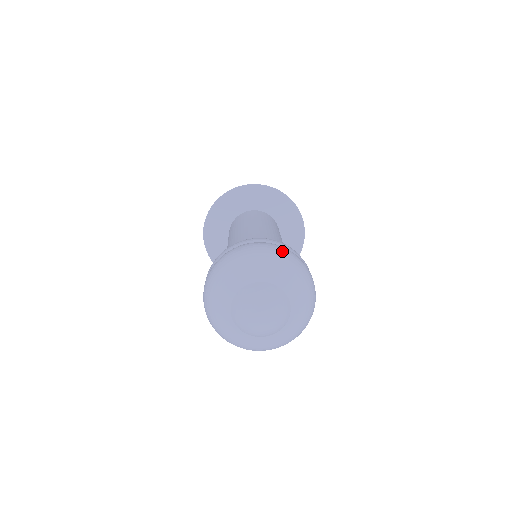
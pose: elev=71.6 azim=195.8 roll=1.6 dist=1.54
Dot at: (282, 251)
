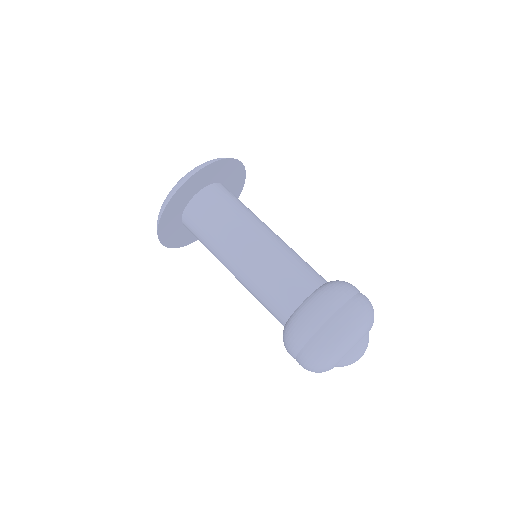
Dot at: occluded
